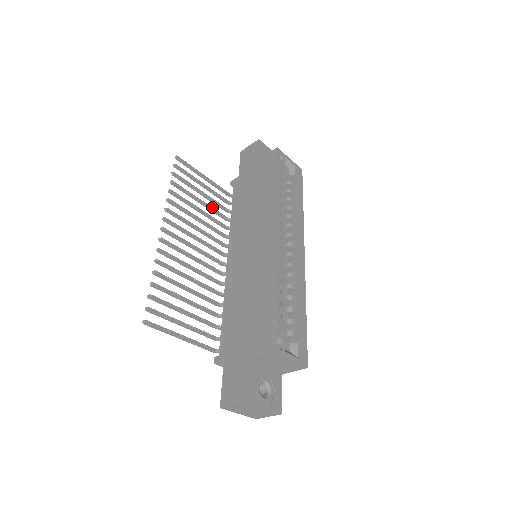
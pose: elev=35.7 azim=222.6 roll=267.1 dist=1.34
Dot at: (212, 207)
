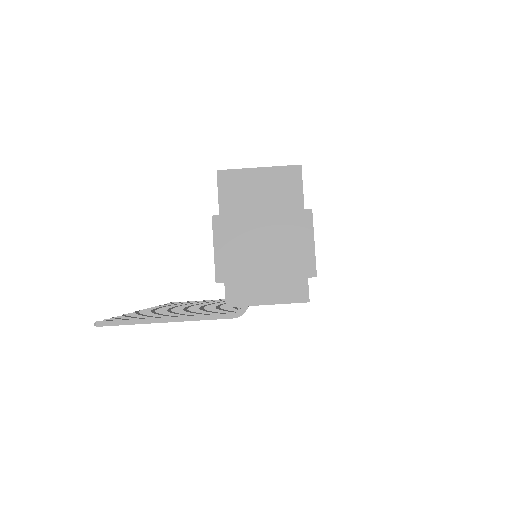
Dot at: (222, 301)
